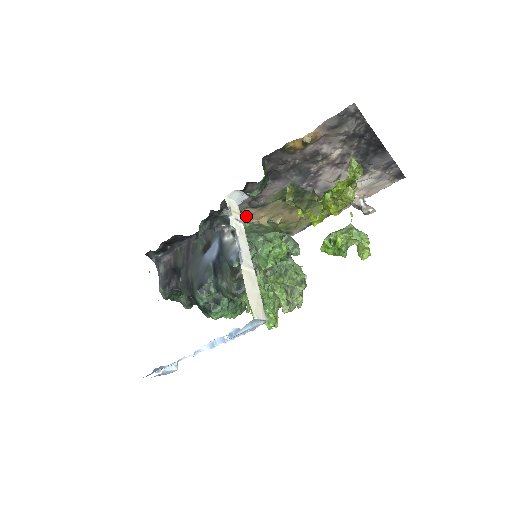
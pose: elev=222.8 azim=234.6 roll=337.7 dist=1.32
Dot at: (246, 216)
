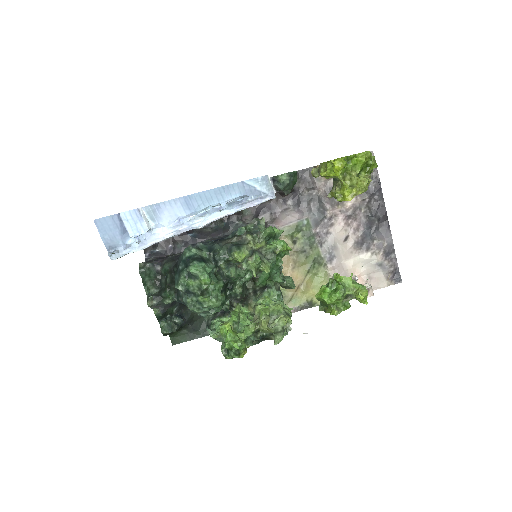
Dot at: occluded
